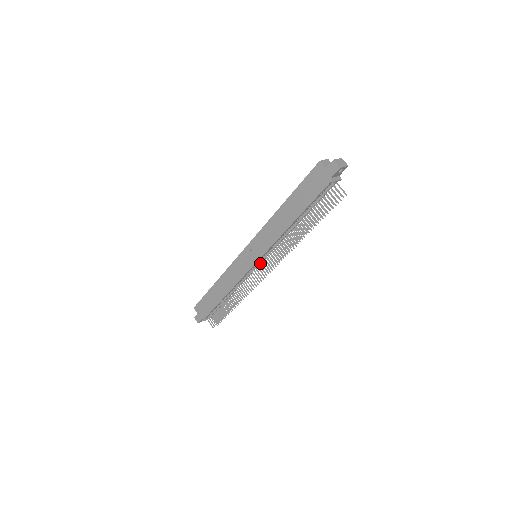
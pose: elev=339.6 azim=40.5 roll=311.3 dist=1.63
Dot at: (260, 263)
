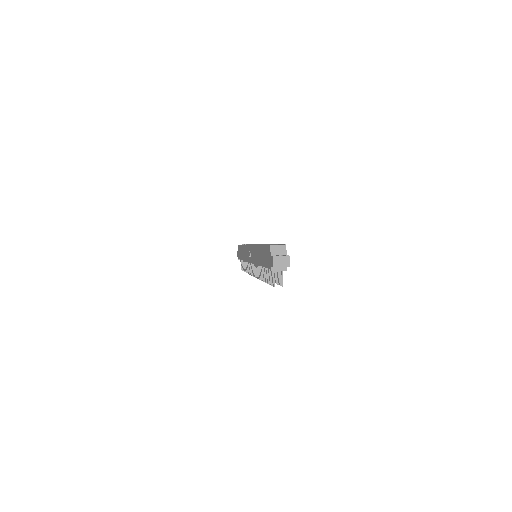
Dot at: occluded
